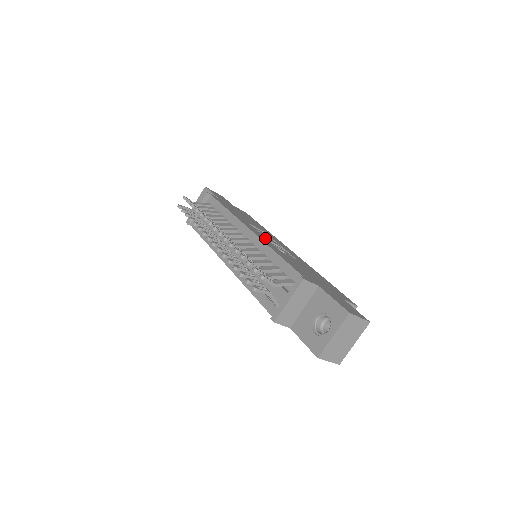
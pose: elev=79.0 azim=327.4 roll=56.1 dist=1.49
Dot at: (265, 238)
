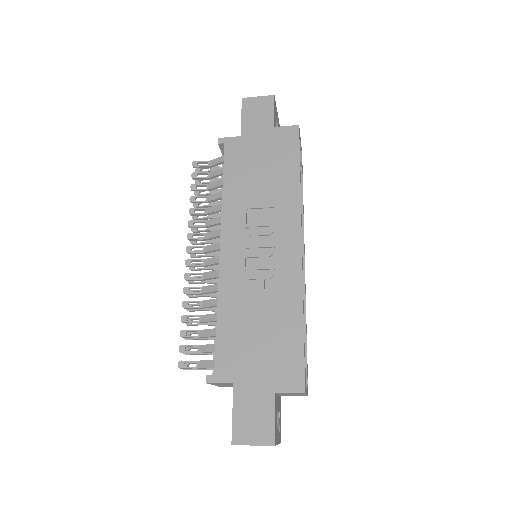
Dot at: (241, 255)
